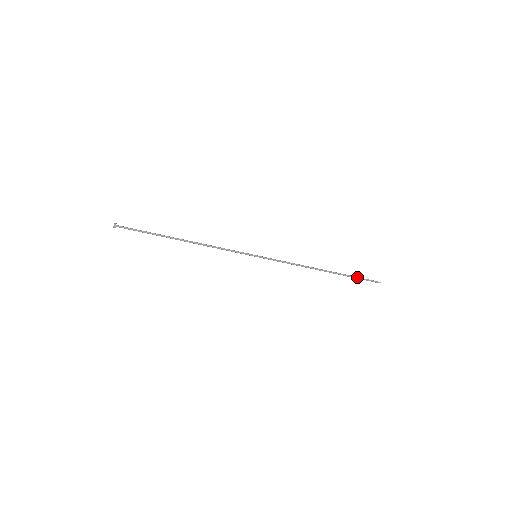
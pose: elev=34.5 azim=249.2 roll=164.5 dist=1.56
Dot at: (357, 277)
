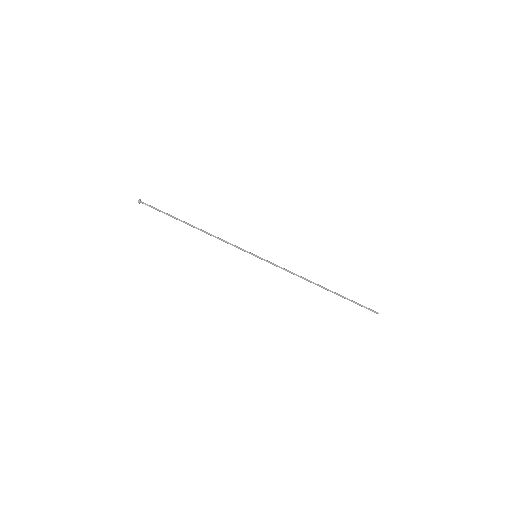
Dot at: (354, 301)
